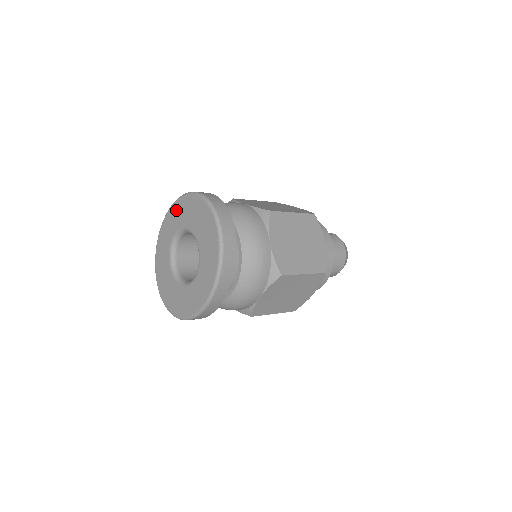
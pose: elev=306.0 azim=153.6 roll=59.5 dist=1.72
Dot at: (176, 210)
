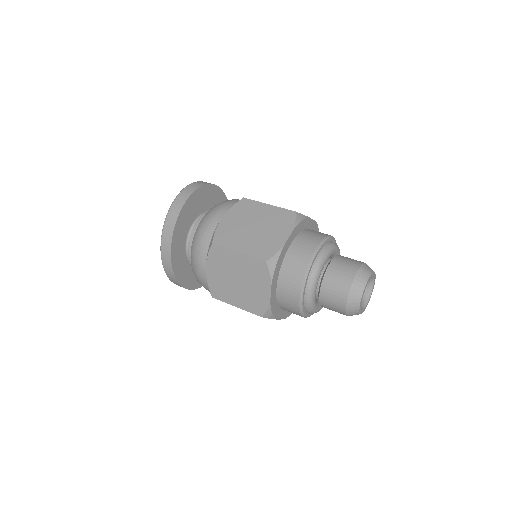
Dot at: occluded
